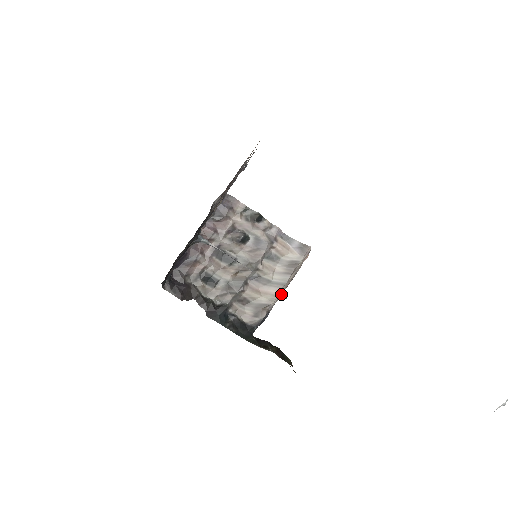
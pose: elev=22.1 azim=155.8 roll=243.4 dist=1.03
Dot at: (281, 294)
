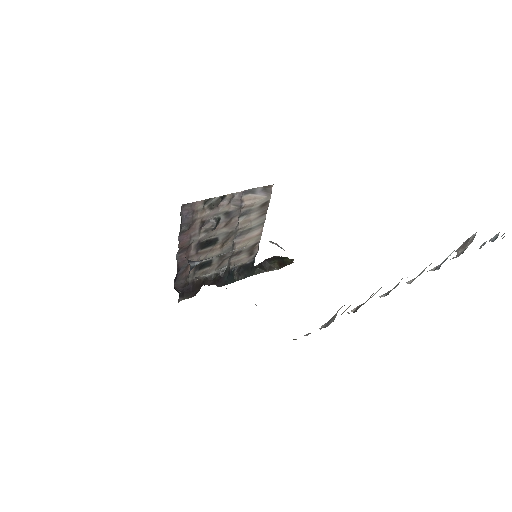
Dot at: occluded
